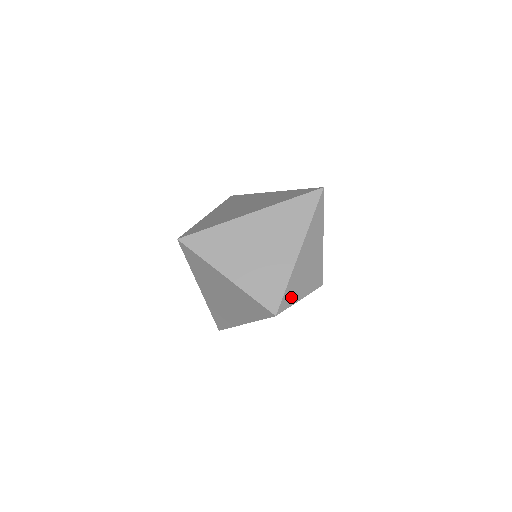
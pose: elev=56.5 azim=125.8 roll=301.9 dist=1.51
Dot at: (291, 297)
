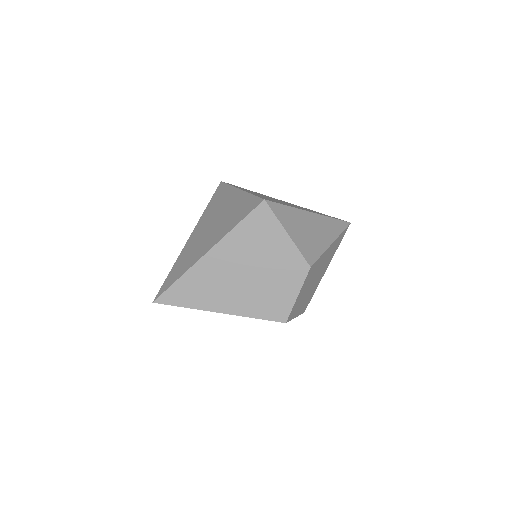
Dot at: (284, 217)
